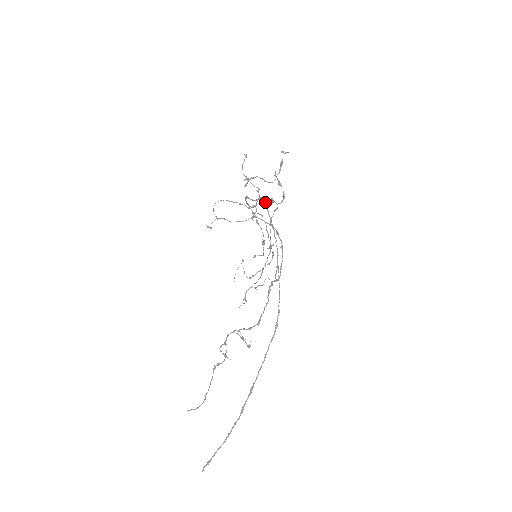
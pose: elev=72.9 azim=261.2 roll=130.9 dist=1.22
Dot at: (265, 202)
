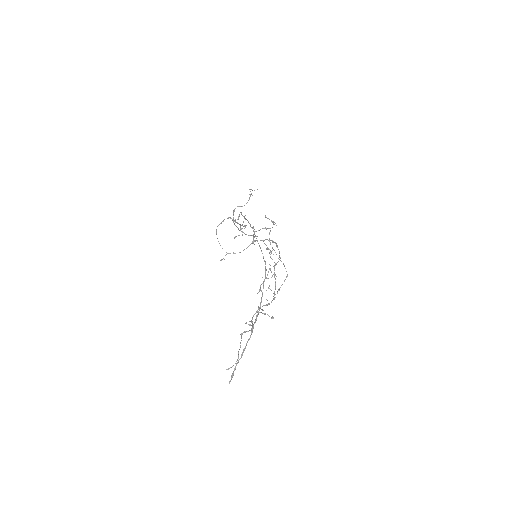
Dot at: occluded
